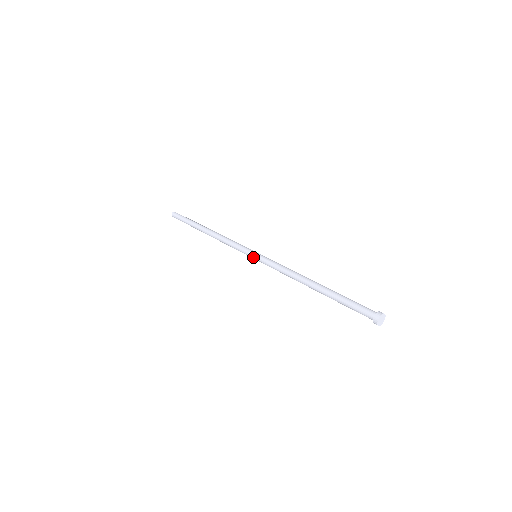
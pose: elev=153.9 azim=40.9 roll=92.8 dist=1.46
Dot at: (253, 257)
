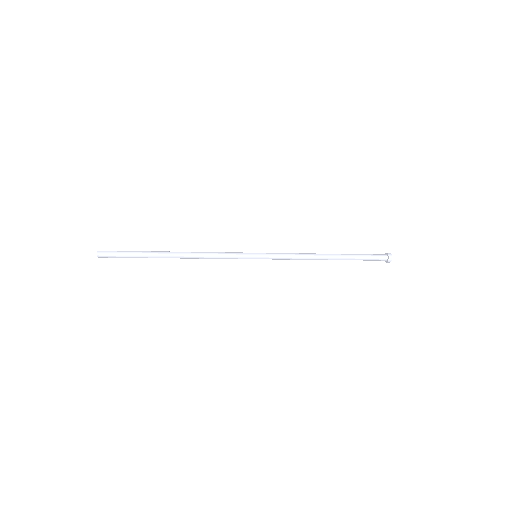
Dot at: occluded
